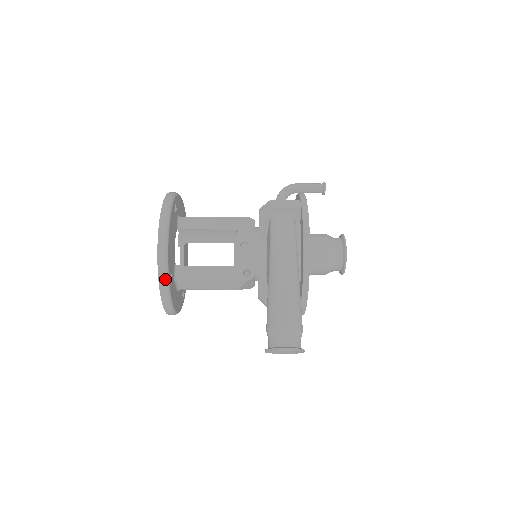
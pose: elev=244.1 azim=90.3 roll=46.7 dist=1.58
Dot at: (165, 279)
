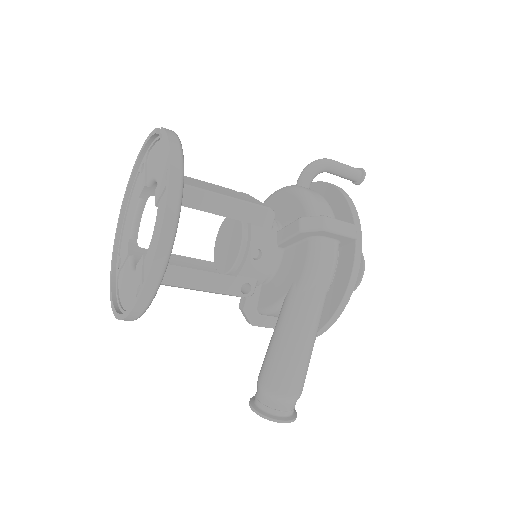
Dot at: (146, 306)
